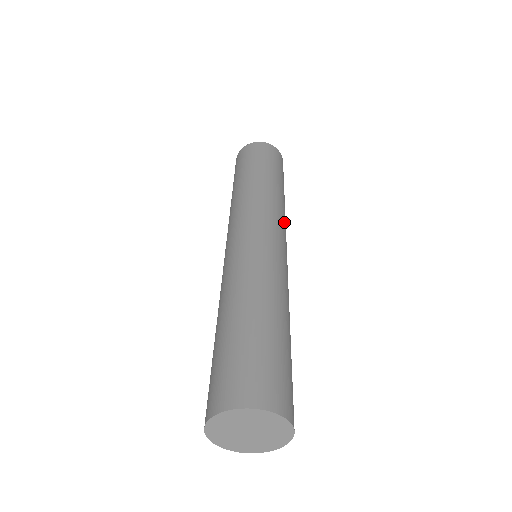
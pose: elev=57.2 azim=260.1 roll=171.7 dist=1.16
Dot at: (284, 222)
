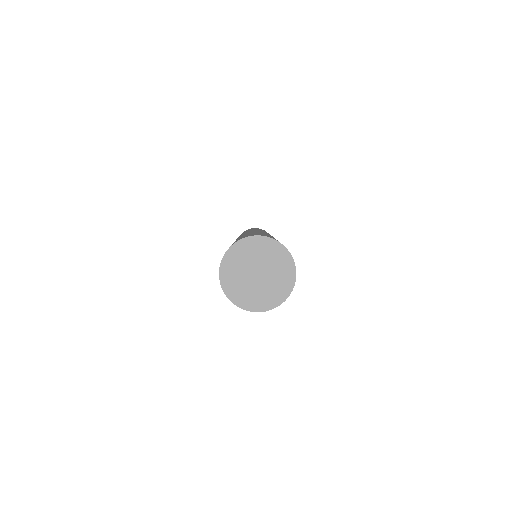
Dot at: occluded
